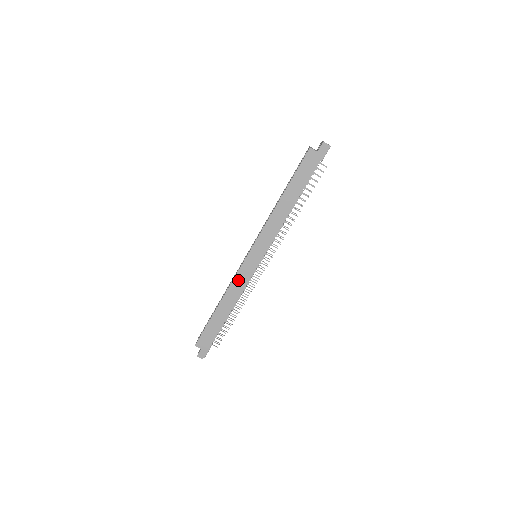
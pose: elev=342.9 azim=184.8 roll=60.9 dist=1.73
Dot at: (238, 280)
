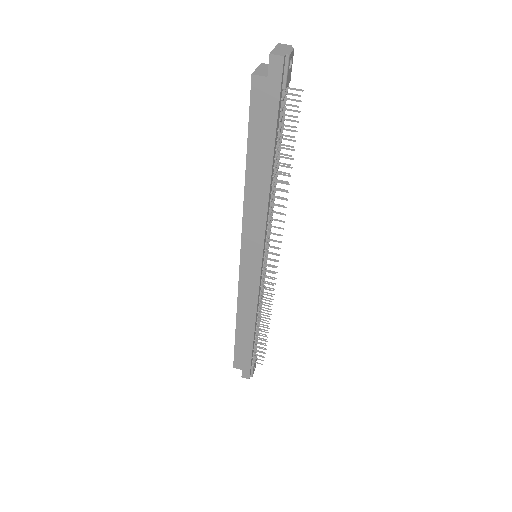
Dot at: (244, 294)
